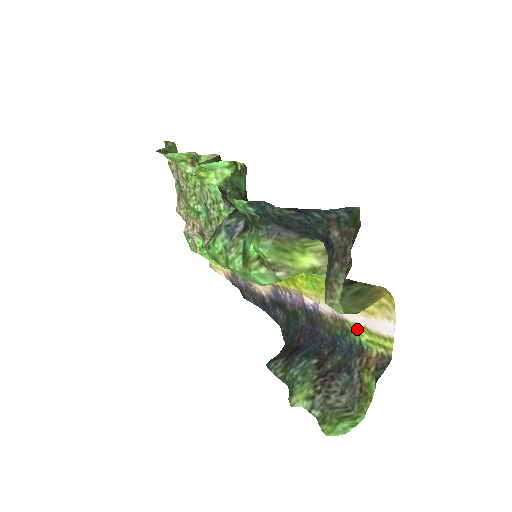
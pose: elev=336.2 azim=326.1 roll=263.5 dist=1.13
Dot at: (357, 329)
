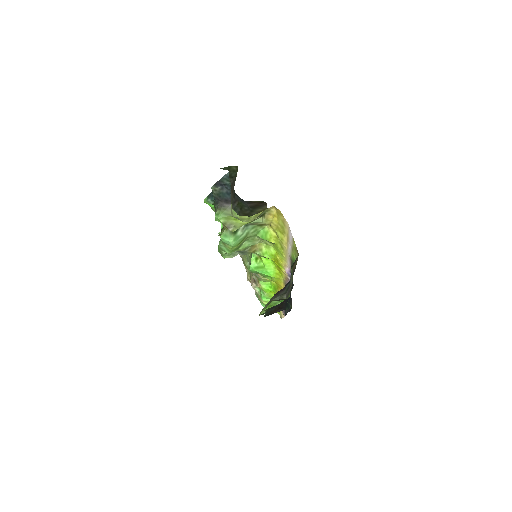
Dot at: (292, 255)
